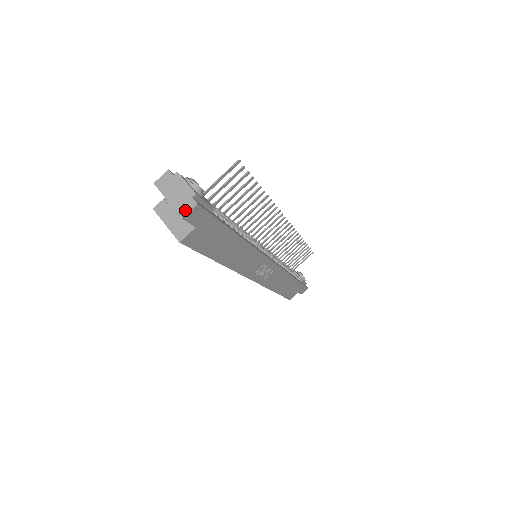
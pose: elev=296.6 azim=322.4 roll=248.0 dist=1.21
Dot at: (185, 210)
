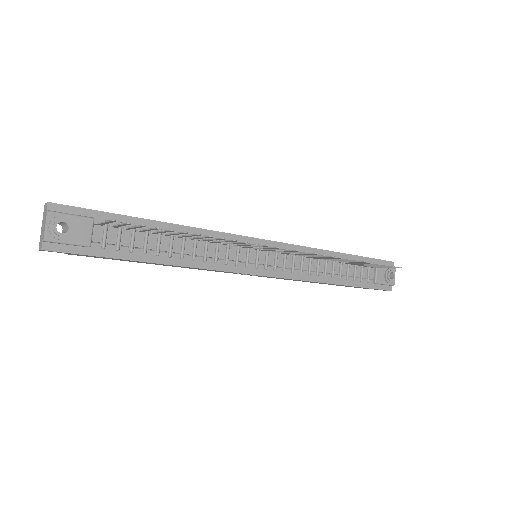
Dot at: (40, 246)
